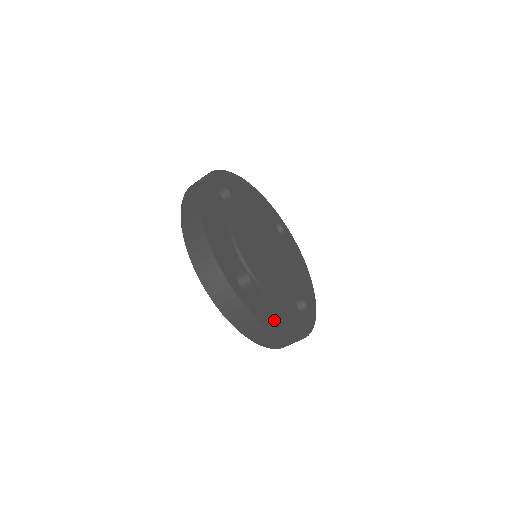
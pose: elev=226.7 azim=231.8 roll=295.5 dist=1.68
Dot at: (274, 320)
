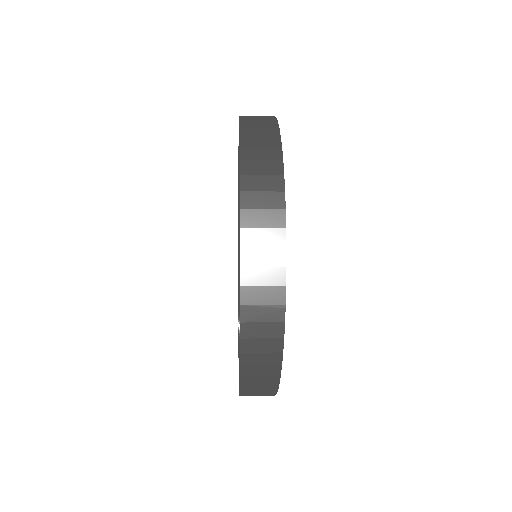
Dot at: occluded
